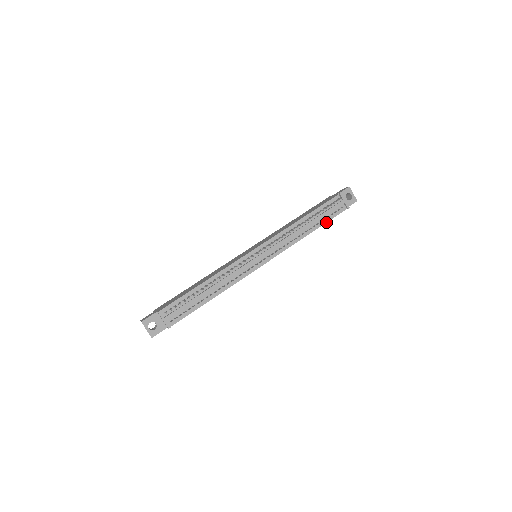
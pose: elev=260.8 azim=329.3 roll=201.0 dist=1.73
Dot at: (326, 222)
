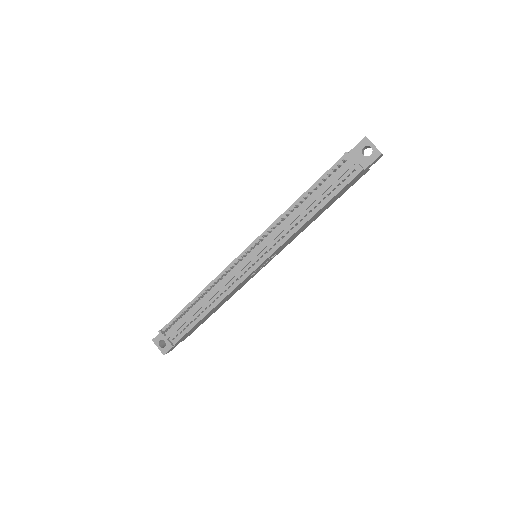
Dot at: (332, 197)
